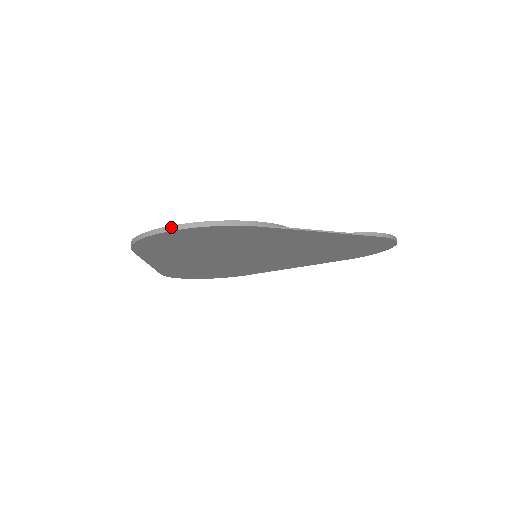
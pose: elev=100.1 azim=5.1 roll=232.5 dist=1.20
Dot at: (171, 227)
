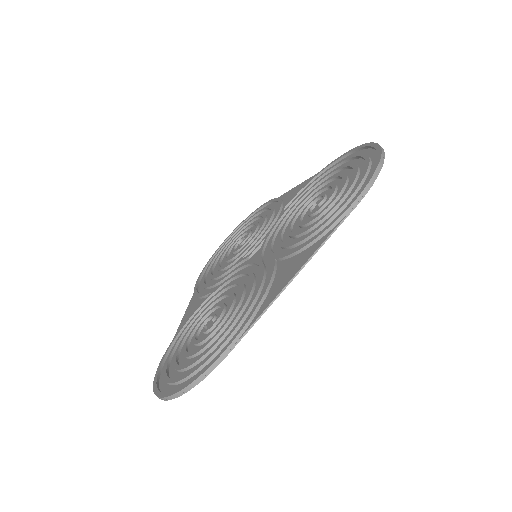
Dot at: (167, 398)
